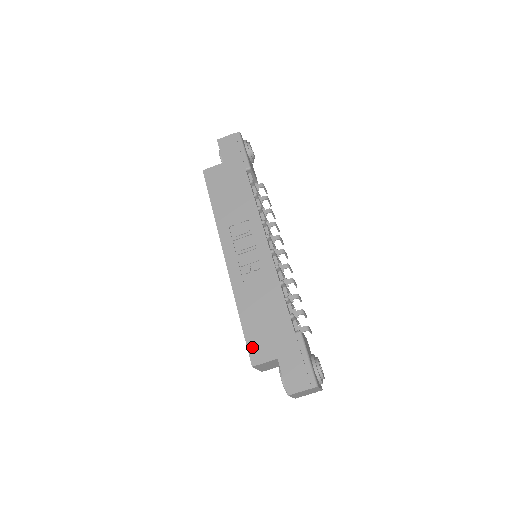
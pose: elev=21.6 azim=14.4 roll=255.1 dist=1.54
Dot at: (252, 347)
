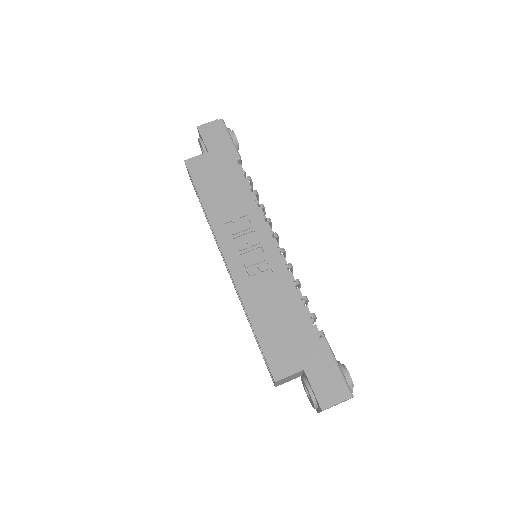
Dot at: (272, 359)
